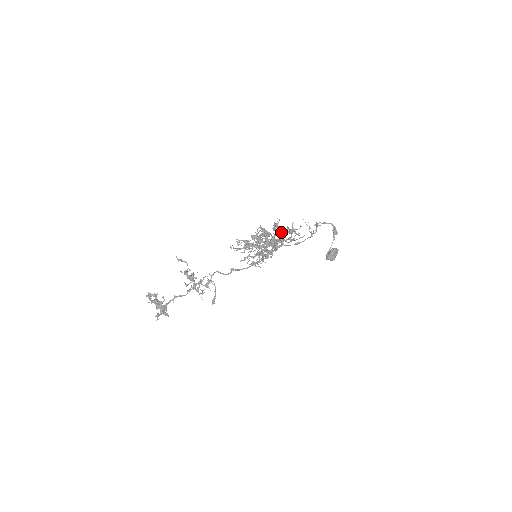
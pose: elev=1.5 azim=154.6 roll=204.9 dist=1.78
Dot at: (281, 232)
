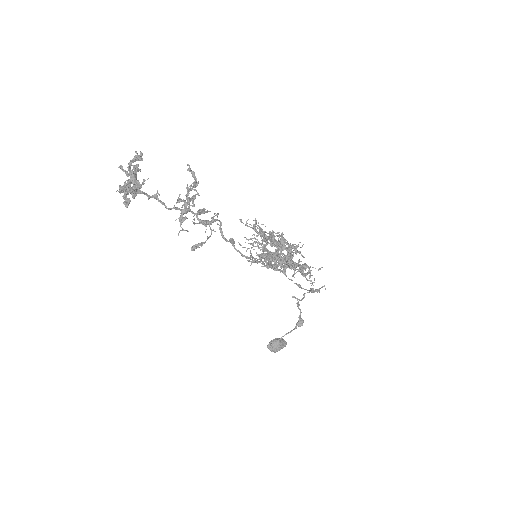
Dot at: occluded
